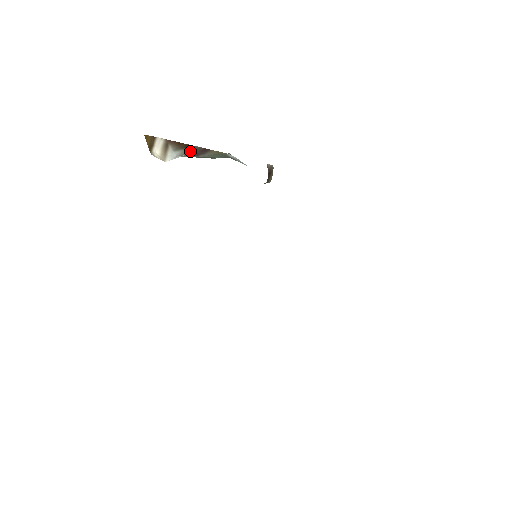
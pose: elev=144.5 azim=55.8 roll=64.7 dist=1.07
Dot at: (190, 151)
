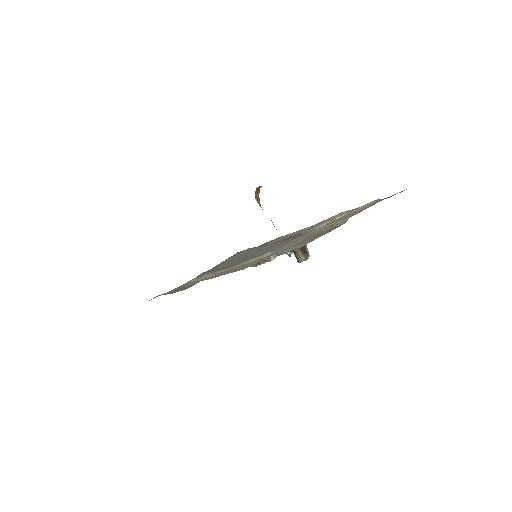
Dot at: occluded
